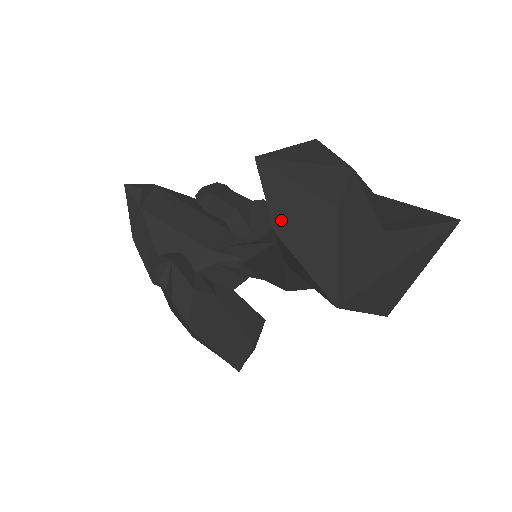
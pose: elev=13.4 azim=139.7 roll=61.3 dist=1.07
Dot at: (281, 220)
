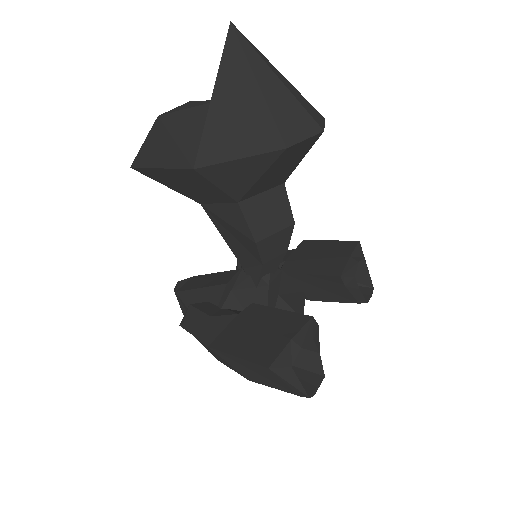
Dot at: occluded
